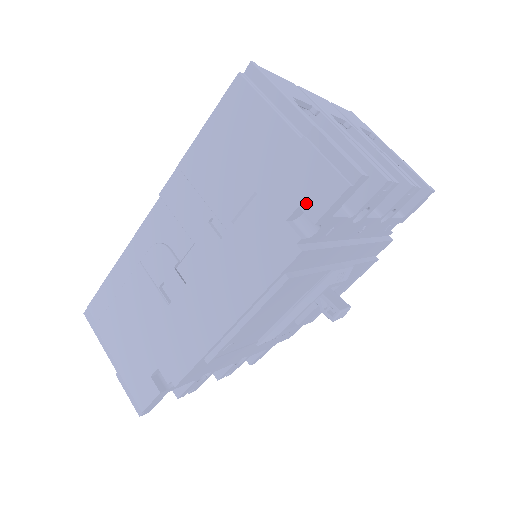
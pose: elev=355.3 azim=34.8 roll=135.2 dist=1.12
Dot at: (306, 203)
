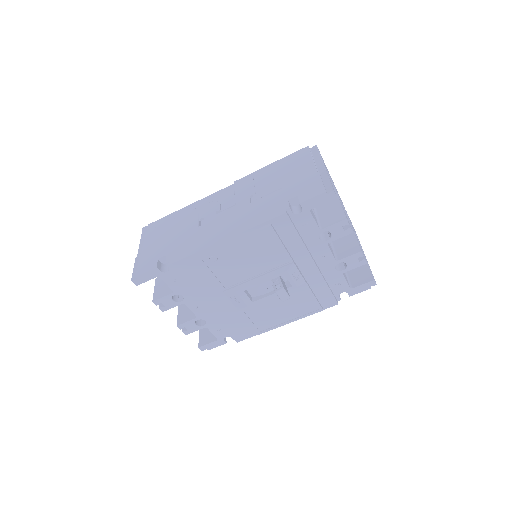
Dot at: (302, 195)
